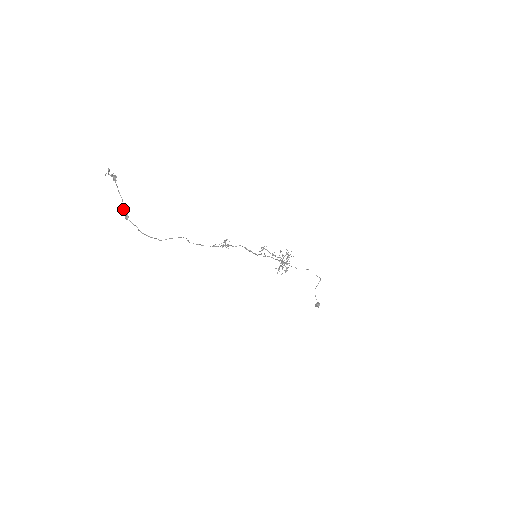
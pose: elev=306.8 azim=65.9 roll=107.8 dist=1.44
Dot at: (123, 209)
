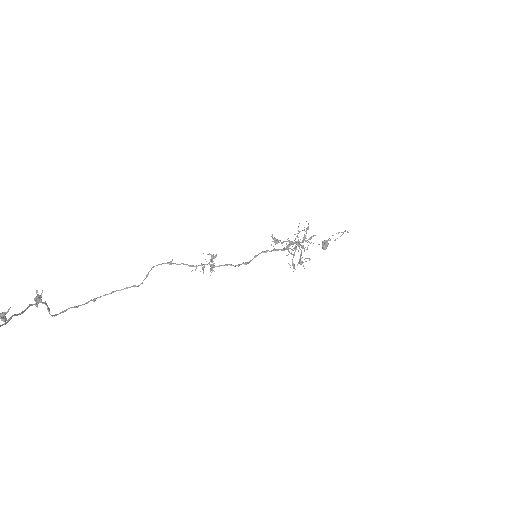
Dot at: (29, 305)
